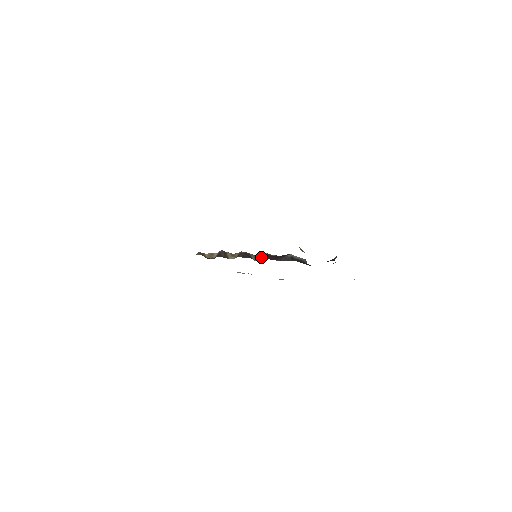
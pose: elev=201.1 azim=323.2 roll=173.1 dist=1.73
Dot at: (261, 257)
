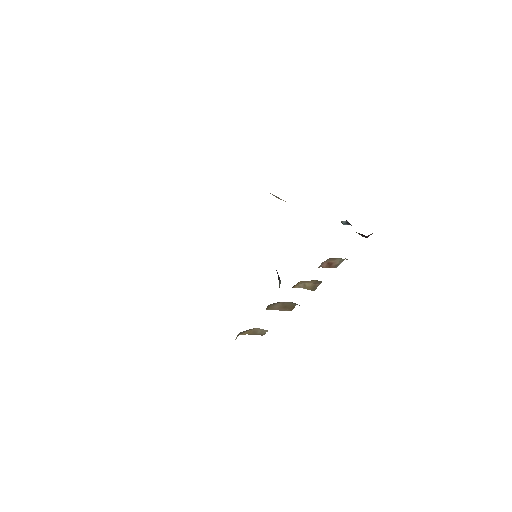
Dot at: (279, 282)
